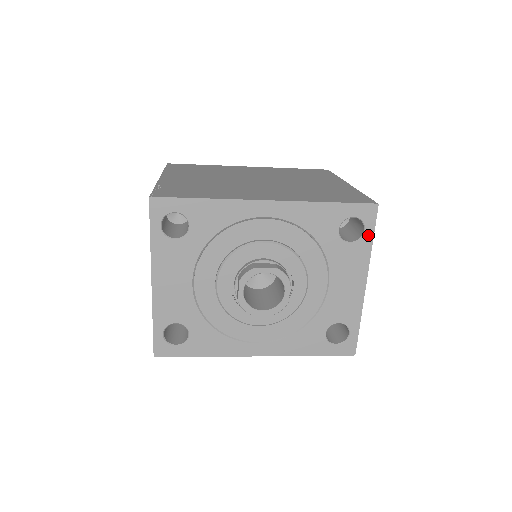
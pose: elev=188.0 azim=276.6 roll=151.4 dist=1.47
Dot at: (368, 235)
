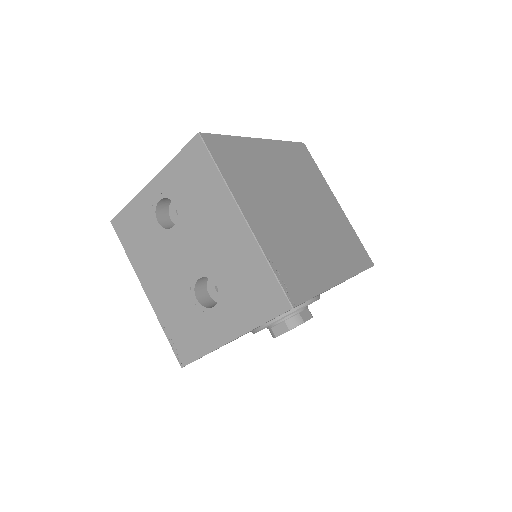
Dot at: occluded
